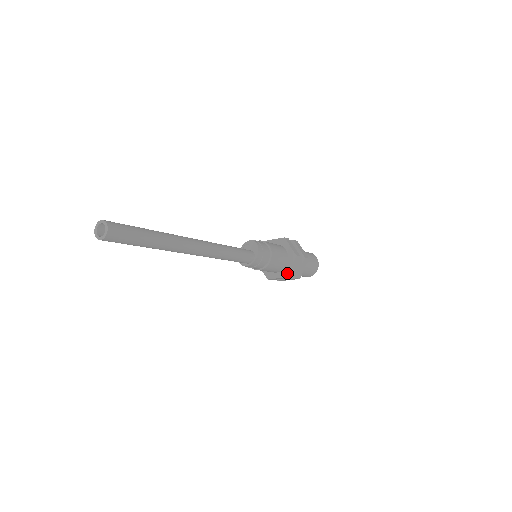
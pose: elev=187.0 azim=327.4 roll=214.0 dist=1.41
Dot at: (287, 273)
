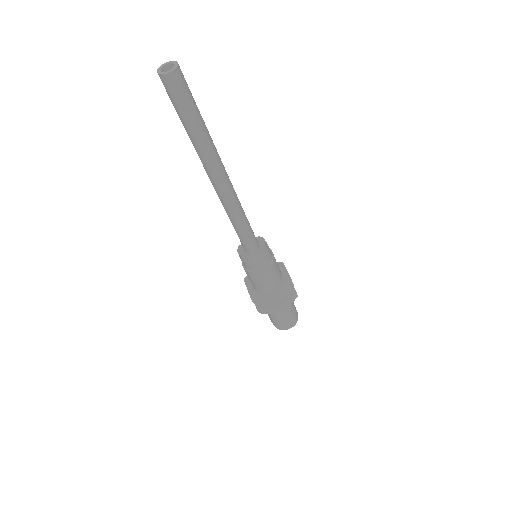
Dot at: (276, 295)
